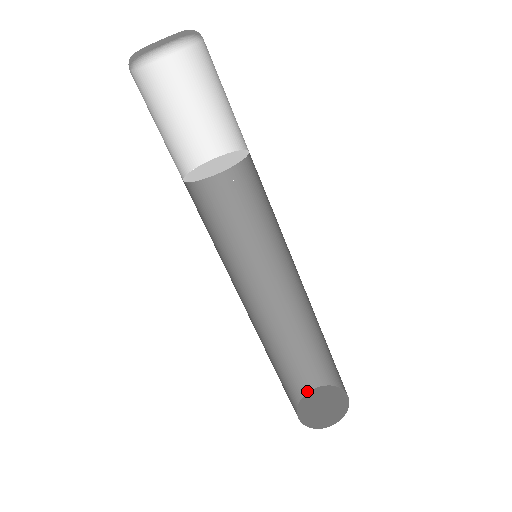
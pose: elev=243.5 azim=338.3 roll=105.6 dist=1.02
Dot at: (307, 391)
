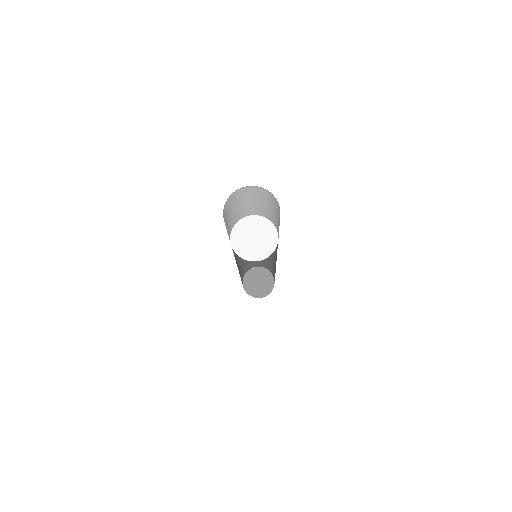
Dot at: occluded
